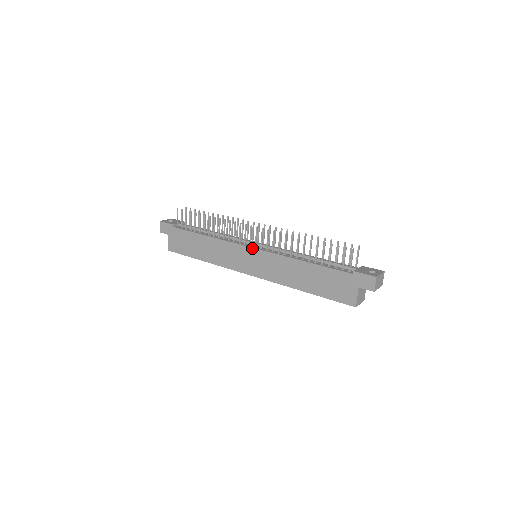
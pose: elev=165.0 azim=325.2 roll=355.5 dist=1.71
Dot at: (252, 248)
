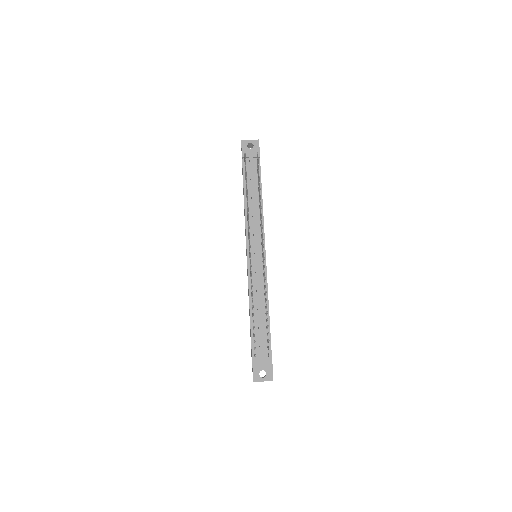
Dot at: (247, 255)
